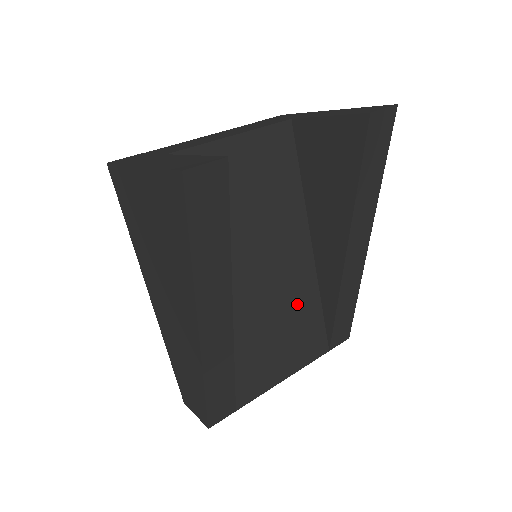
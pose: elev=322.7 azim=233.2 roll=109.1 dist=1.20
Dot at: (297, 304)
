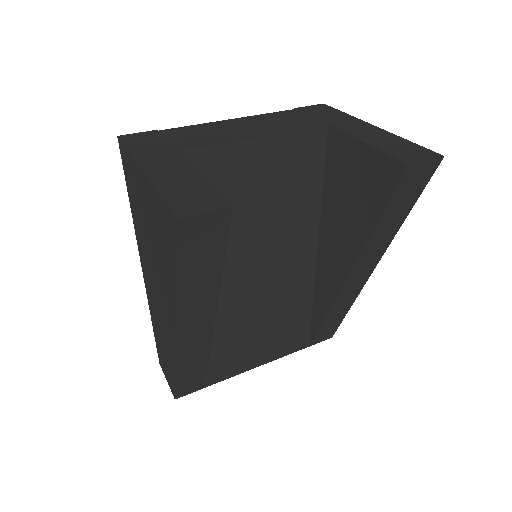
Dot at: (287, 304)
